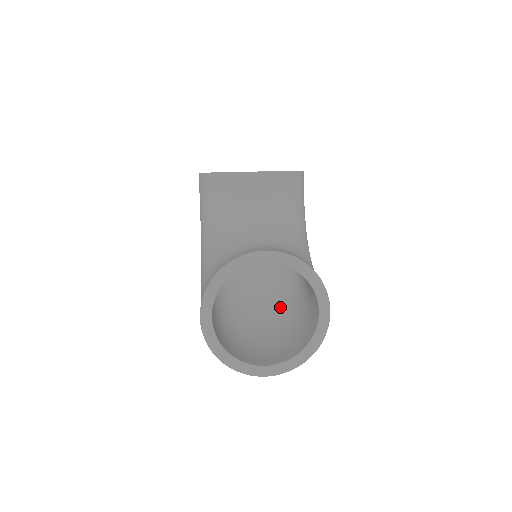
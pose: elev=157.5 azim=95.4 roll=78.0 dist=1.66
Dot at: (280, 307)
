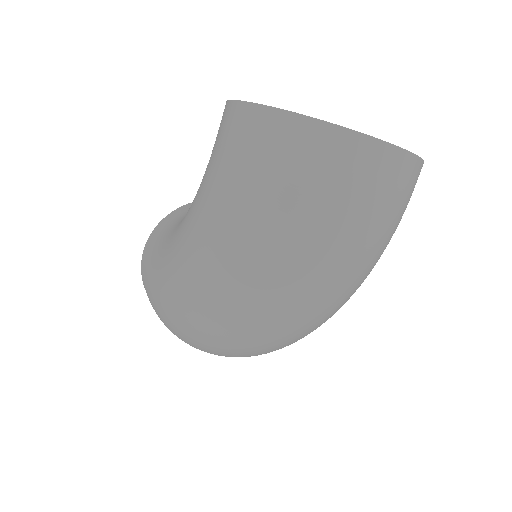
Dot at: occluded
